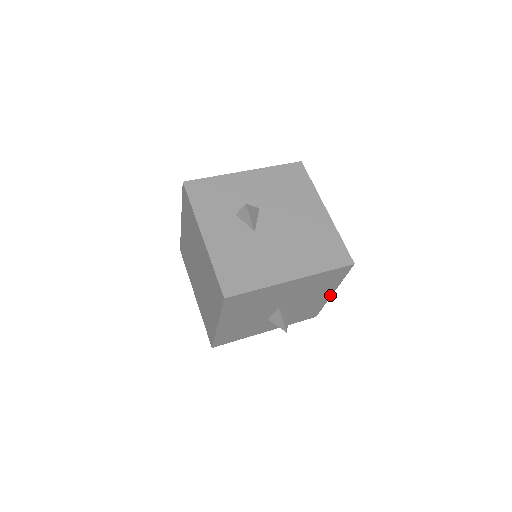
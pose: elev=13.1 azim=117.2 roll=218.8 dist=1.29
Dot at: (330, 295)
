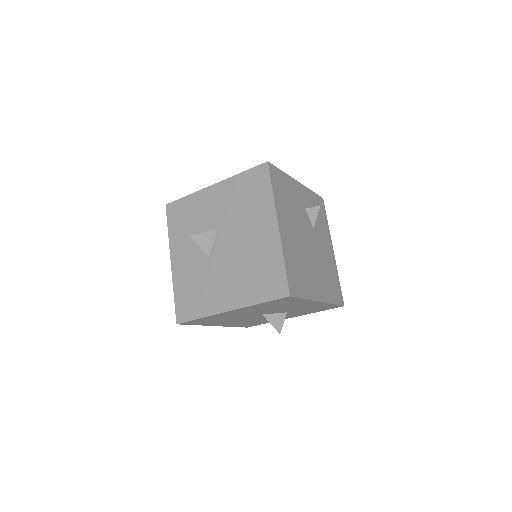
Dot at: (320, 302)
